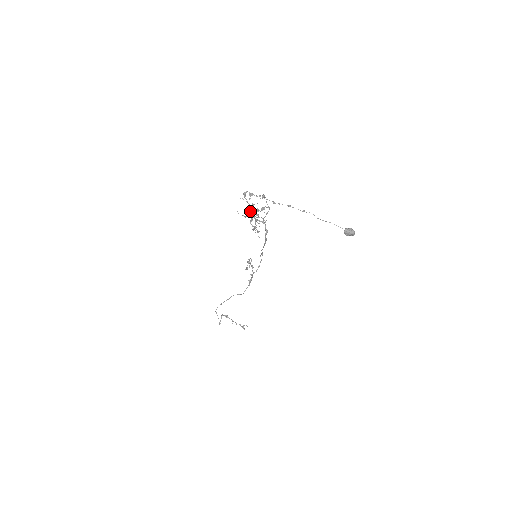
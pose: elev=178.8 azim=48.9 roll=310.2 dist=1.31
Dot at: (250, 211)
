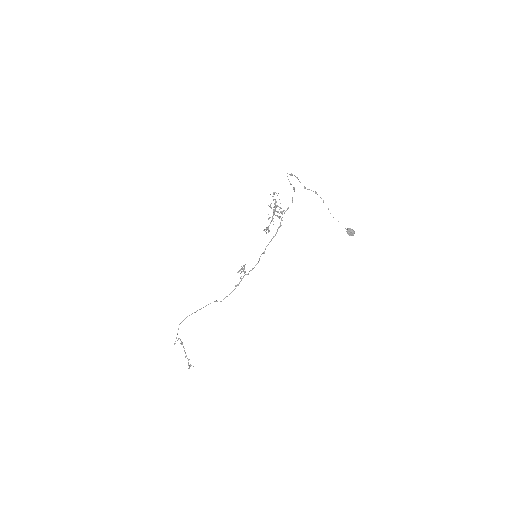
Dot at: (275, 203)
